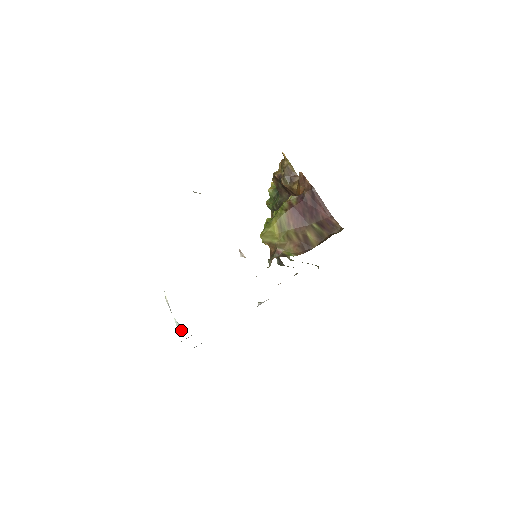
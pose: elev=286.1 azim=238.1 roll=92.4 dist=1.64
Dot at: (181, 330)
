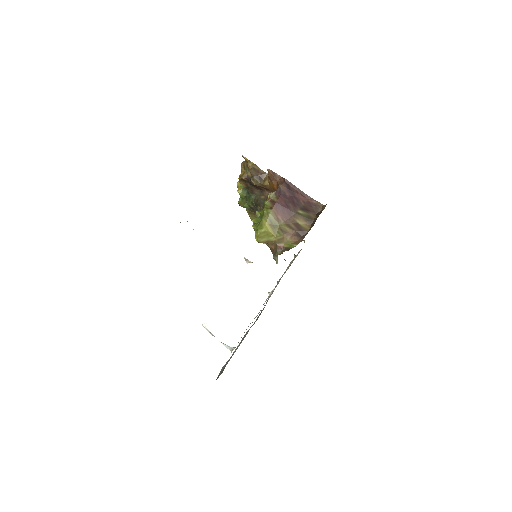
Dot at: (231, 349)
